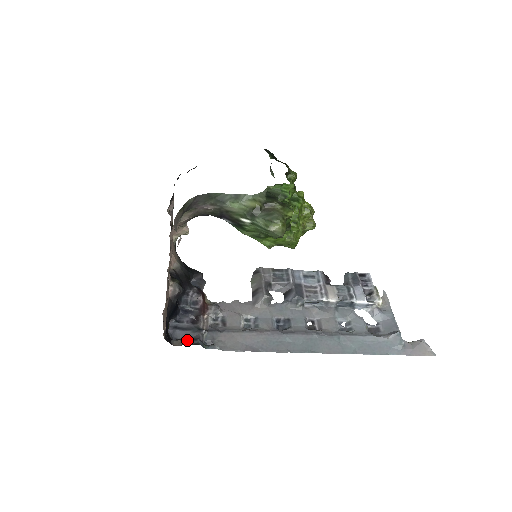
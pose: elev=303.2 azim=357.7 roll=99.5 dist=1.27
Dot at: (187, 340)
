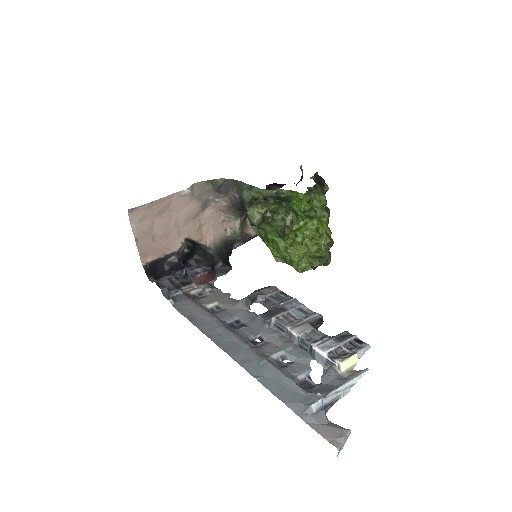
Dot at: occluded
